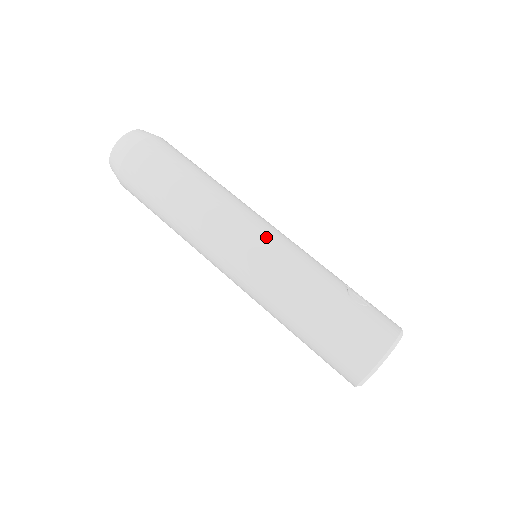
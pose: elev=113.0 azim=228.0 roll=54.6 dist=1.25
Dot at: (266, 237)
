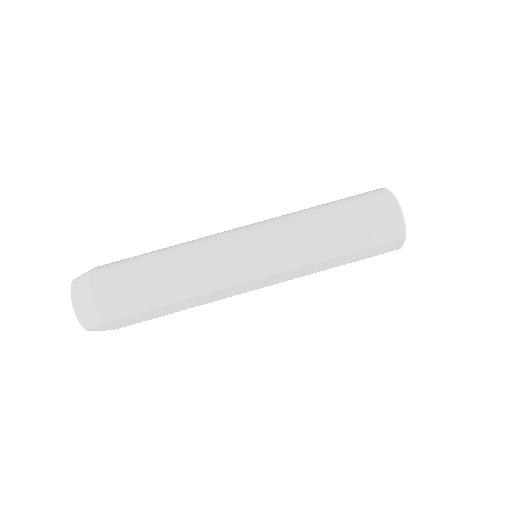
Dot at: (251, 224)
